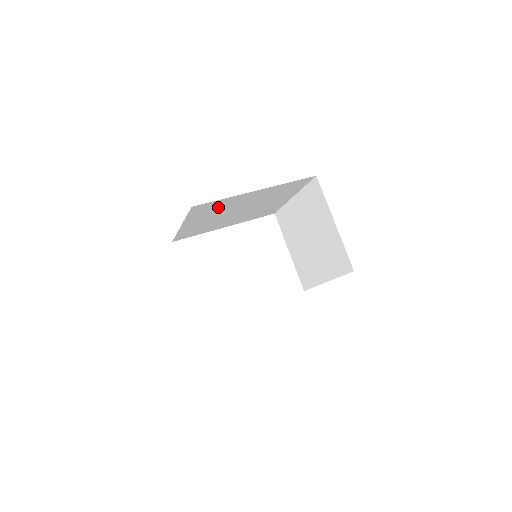
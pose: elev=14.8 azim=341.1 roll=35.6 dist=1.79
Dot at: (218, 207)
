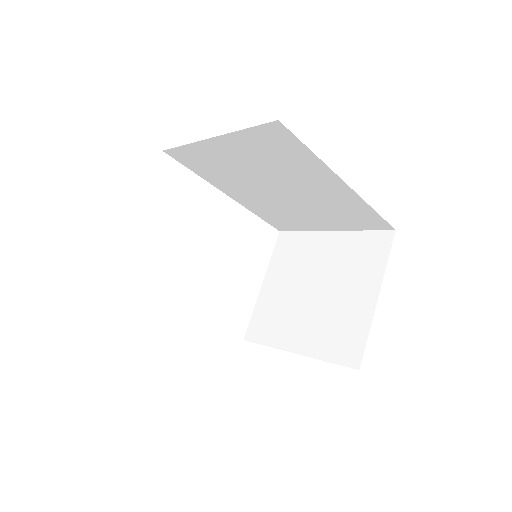
Dot at: (284, 158)
